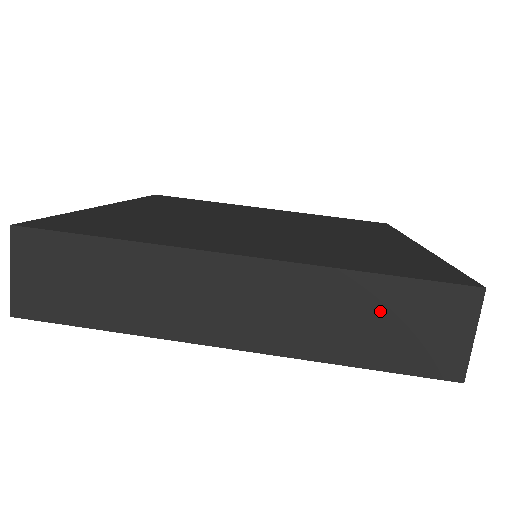
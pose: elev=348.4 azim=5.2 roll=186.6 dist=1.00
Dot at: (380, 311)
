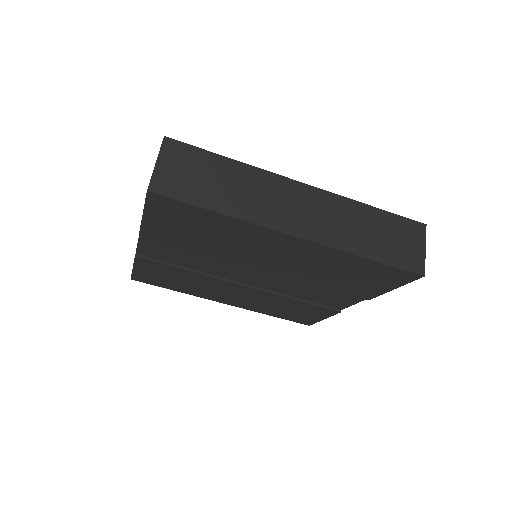
Dot at: (379, 228)
